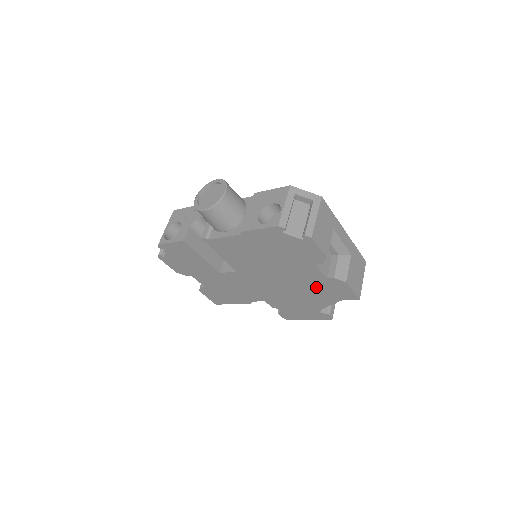
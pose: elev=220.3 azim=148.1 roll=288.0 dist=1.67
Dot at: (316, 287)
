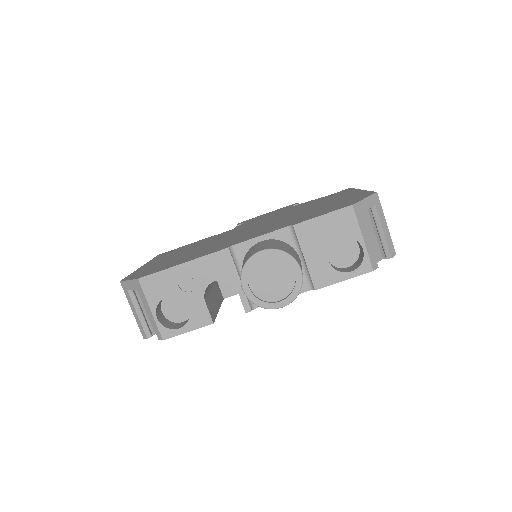
Dot at: occluded
